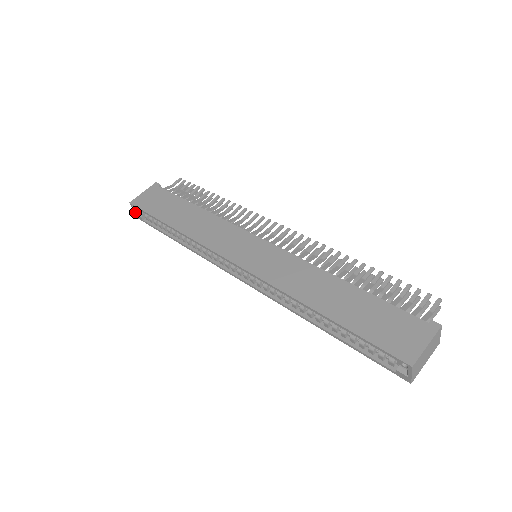
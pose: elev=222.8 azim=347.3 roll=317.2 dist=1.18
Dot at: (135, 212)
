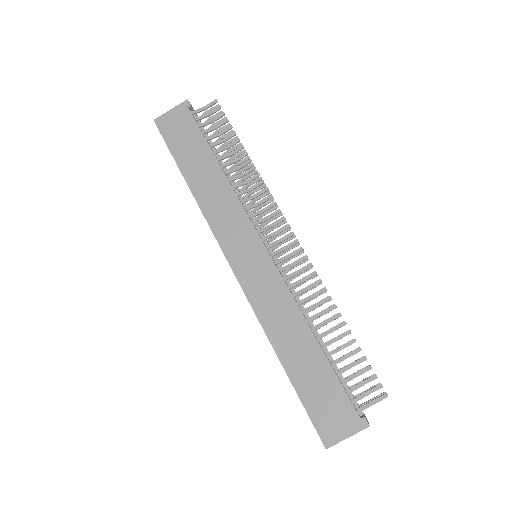
Dot at: occluded
